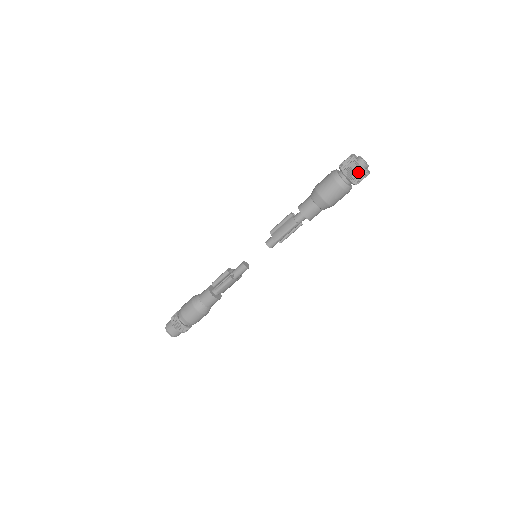
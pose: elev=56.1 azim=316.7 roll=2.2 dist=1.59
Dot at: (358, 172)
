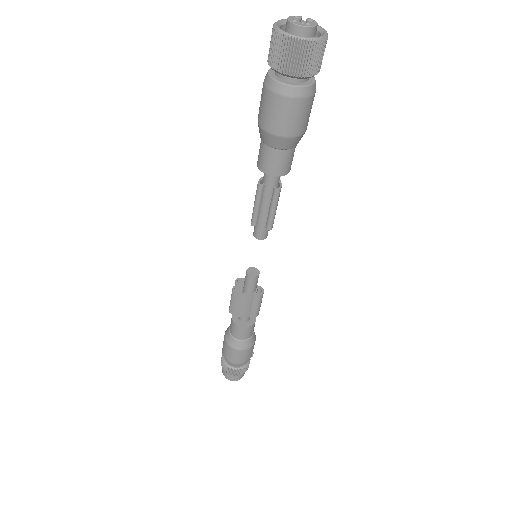
Dot at: (275, 44)
